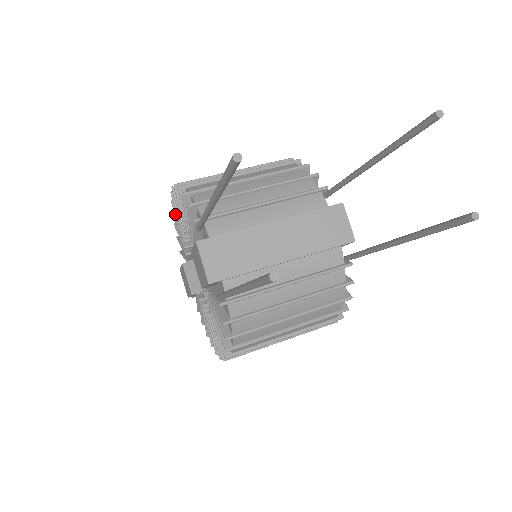
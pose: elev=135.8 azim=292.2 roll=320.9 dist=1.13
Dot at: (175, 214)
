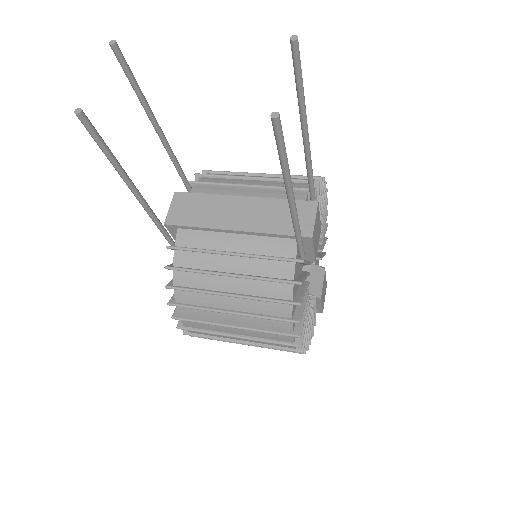
Dot at: occluded
